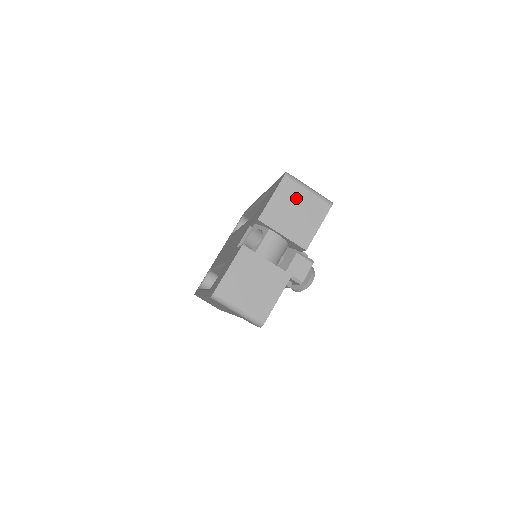
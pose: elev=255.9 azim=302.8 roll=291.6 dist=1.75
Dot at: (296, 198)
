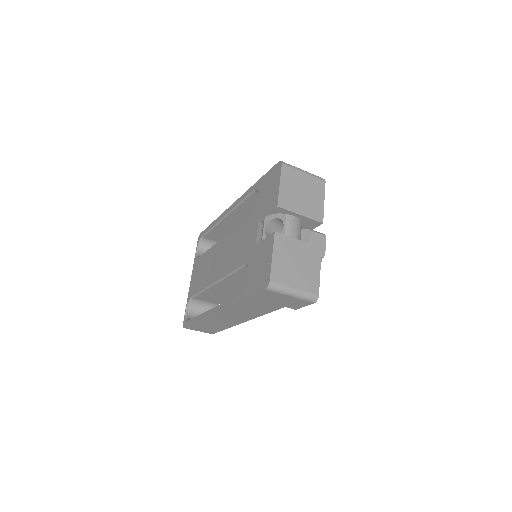
Dot at: (298, 181)
